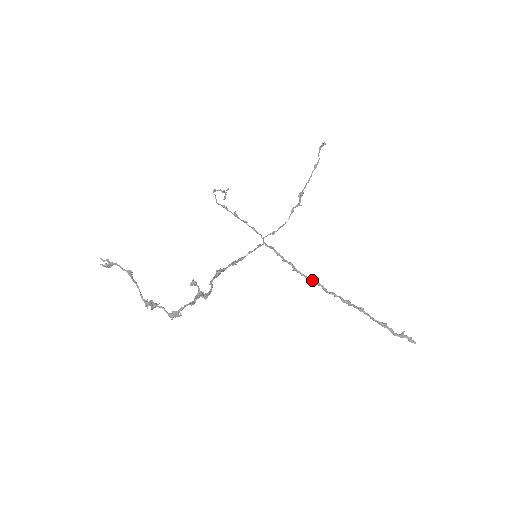
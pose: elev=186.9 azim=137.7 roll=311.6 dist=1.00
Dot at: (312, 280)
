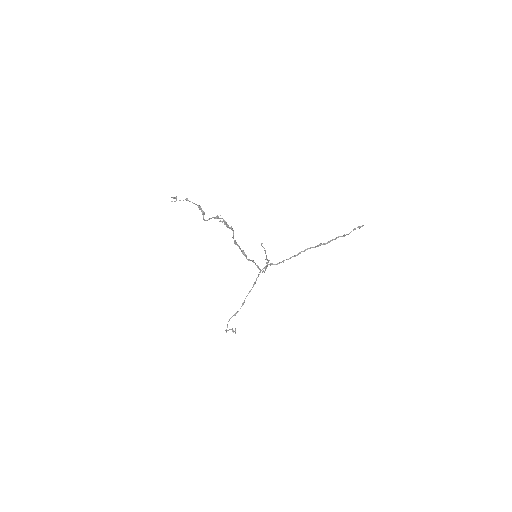
Dot at: (295, 255)
